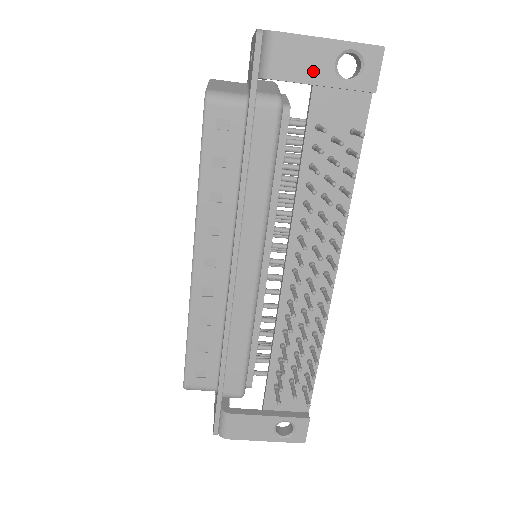
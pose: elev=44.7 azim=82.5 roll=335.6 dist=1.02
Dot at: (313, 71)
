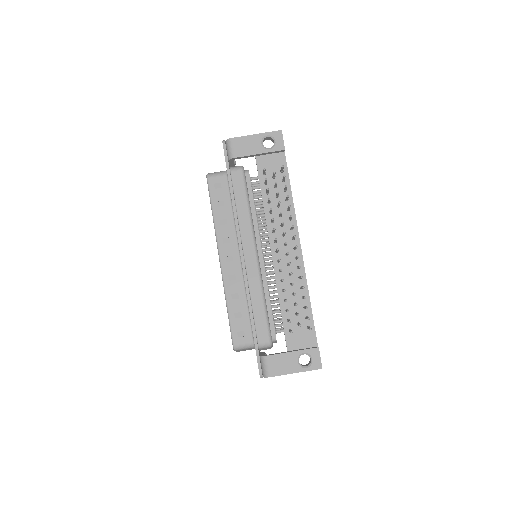
Dot at: (252, 149)
